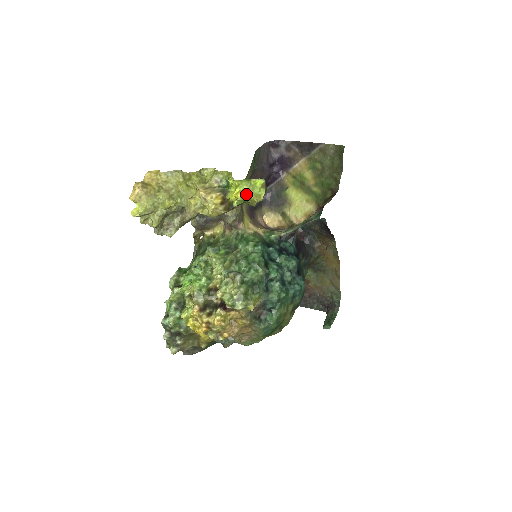
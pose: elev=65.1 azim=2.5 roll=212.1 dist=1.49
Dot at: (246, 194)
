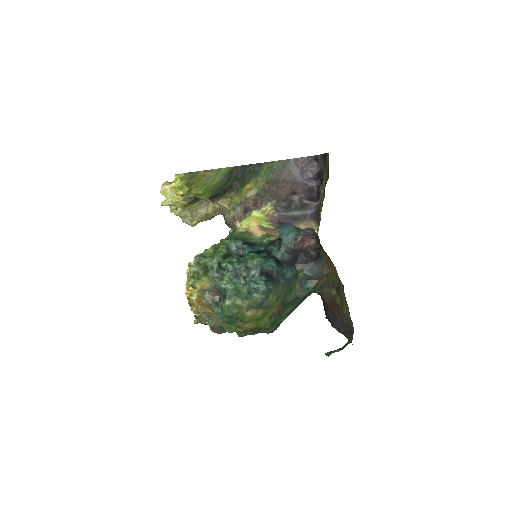
Dot at: (179, 186)
